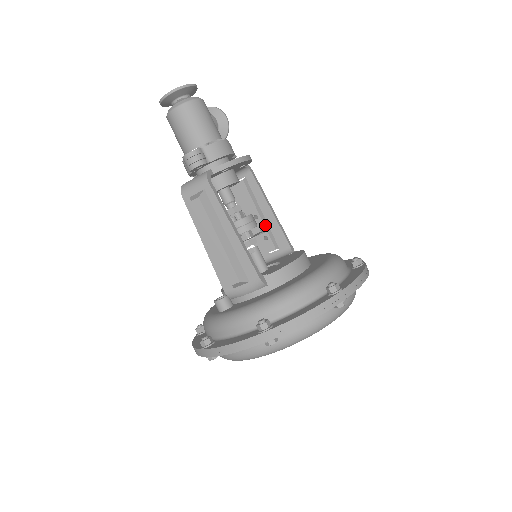
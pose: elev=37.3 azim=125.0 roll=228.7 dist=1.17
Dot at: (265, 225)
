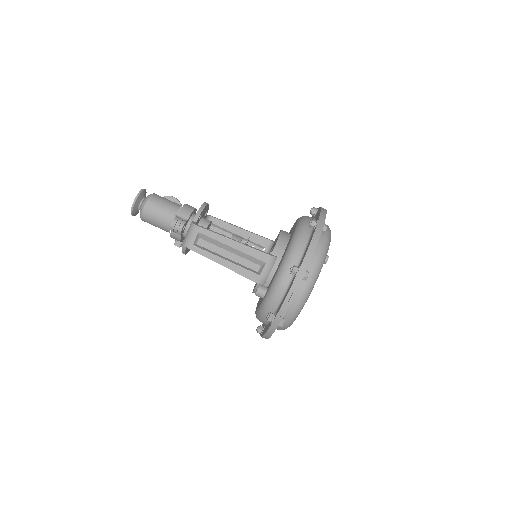
Dot at: (245, 240)
